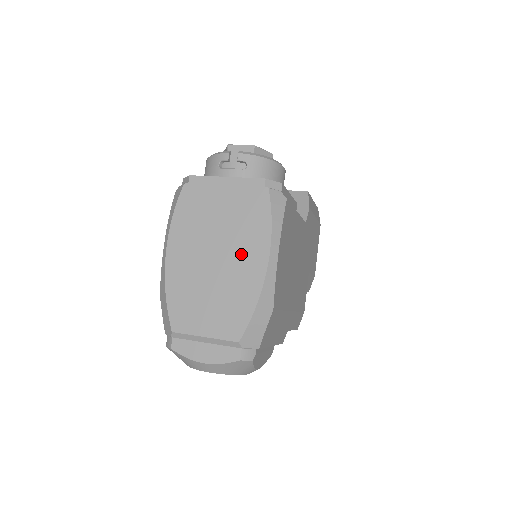
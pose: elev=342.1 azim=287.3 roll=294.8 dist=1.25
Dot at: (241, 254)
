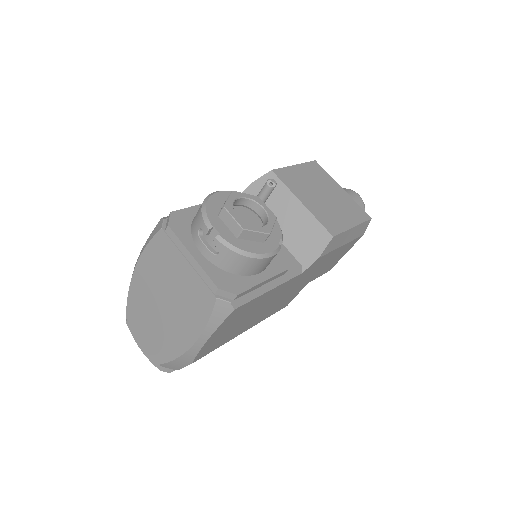
Dot at: (179, 320)
